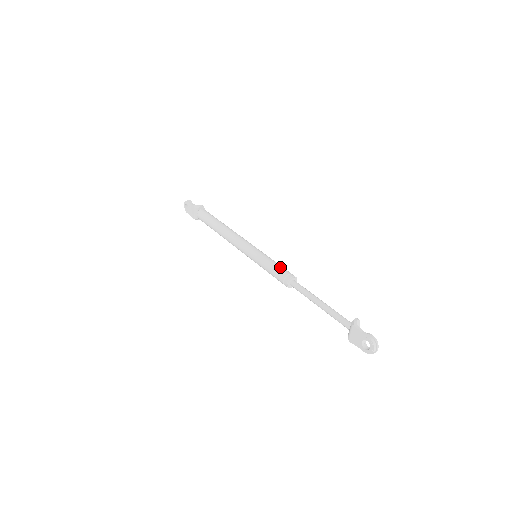
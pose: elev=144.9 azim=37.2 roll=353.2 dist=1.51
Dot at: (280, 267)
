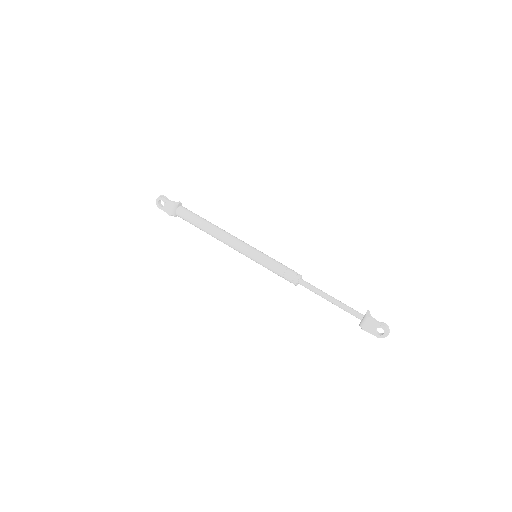
Dot at: (286, 267)
